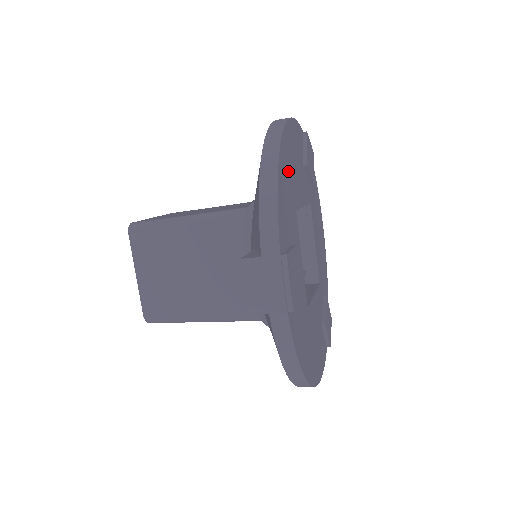
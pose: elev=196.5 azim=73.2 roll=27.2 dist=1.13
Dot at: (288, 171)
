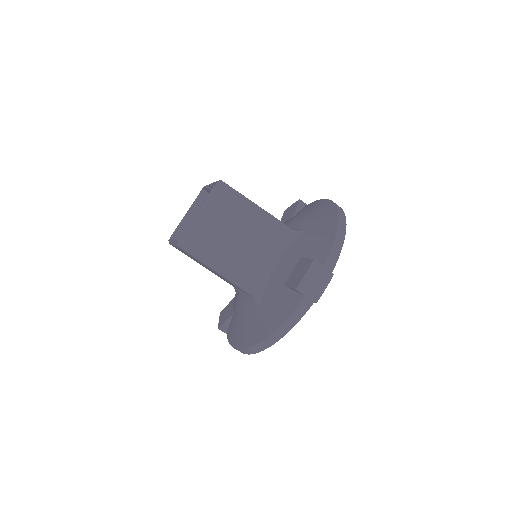
Dot at: occluded
